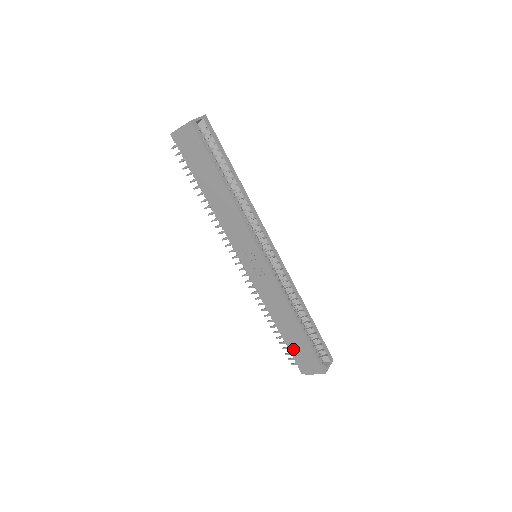
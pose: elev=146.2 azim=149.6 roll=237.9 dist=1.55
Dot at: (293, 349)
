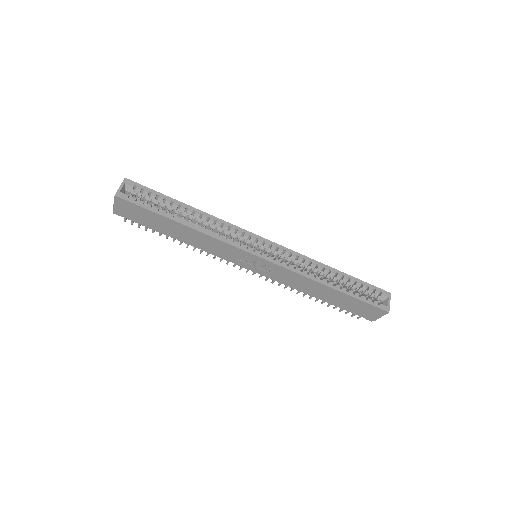
Dot at: (347, 308)
